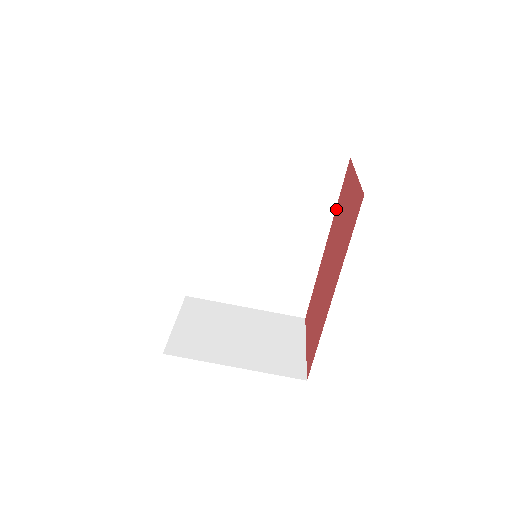
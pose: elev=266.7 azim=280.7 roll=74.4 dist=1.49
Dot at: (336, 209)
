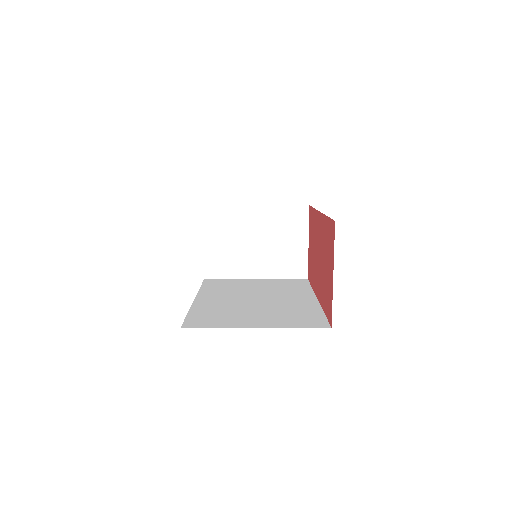
Dot at: (325, 219)
